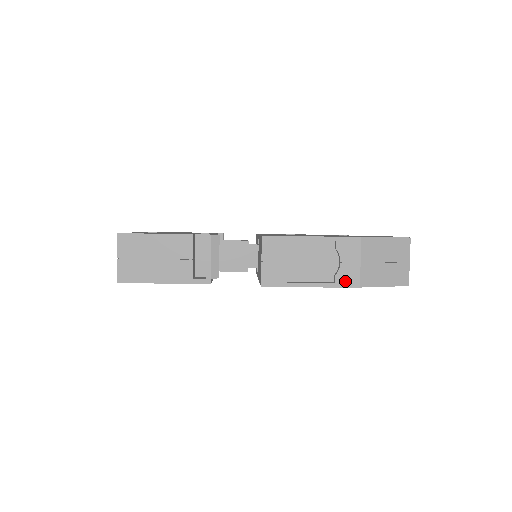
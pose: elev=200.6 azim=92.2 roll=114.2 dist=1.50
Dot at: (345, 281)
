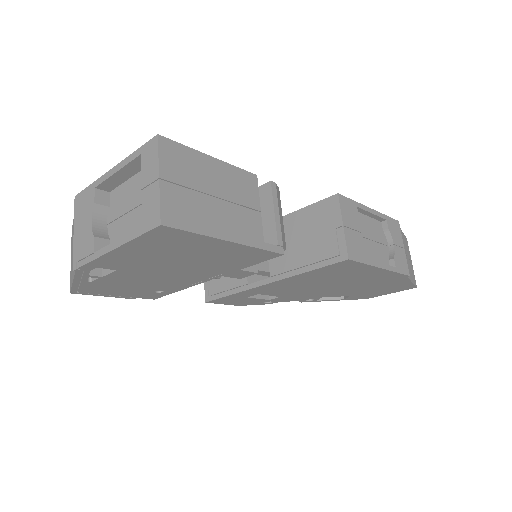
Dot at: (401, 266)
